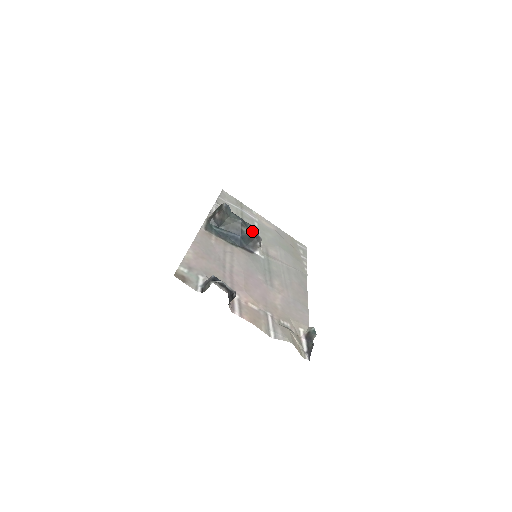
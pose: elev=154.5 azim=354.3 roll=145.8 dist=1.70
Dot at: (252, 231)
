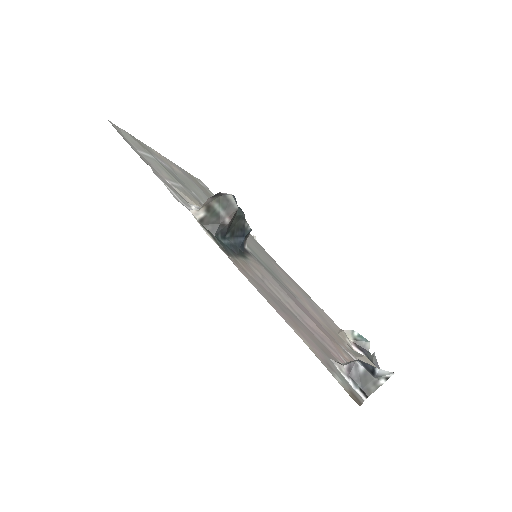
Dot at: occluded
